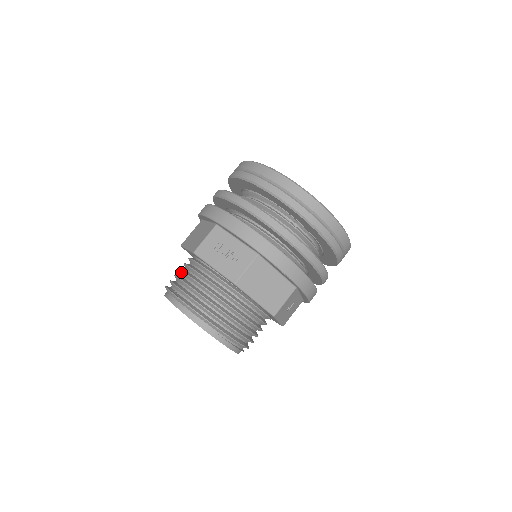
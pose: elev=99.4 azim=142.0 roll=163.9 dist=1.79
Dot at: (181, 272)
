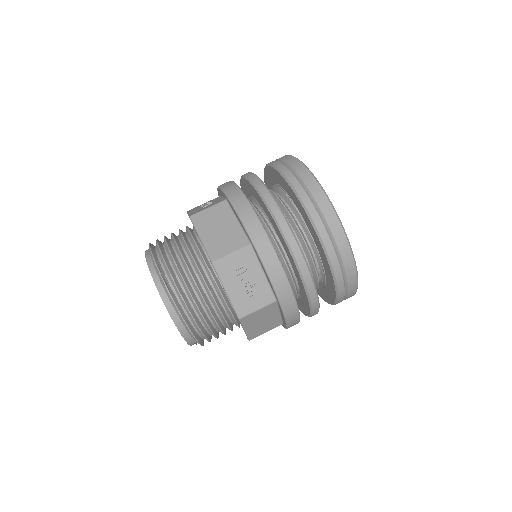
Dot at: (180, 255)
